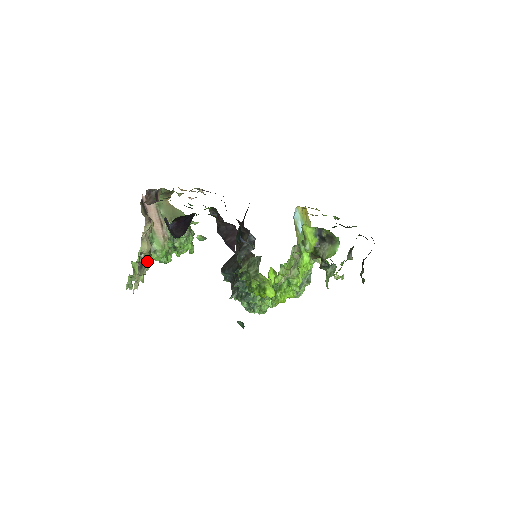
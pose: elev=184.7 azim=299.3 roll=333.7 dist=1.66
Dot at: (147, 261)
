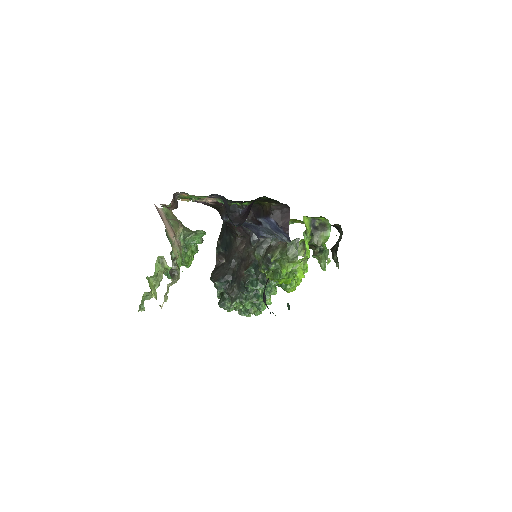
Dot at: (178, 267)
